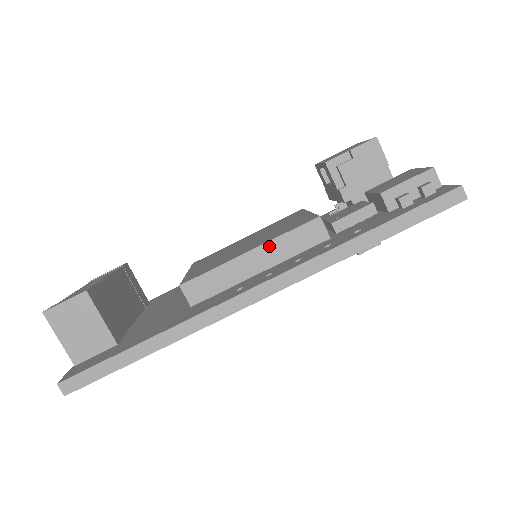
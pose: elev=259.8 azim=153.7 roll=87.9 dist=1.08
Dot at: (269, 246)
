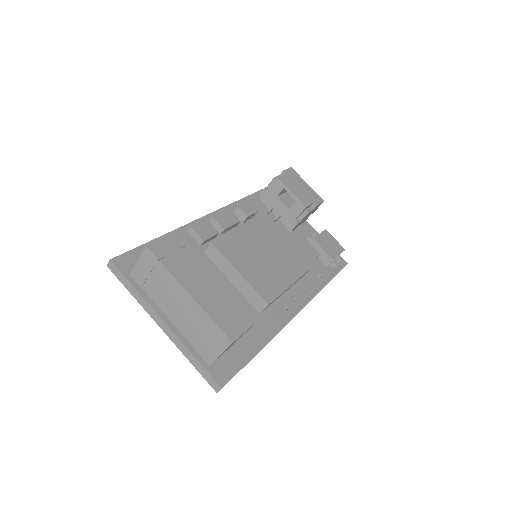
Dot at: occluded
